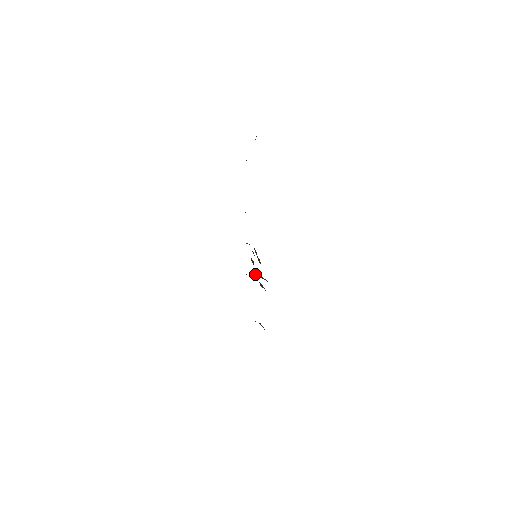
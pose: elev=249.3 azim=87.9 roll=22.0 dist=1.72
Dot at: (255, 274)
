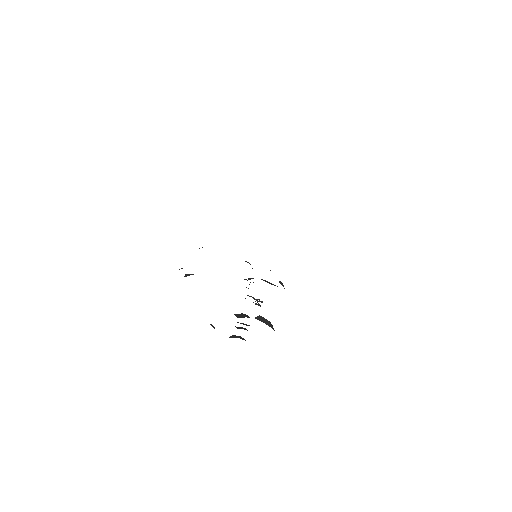
Dot at: (268, 321)
